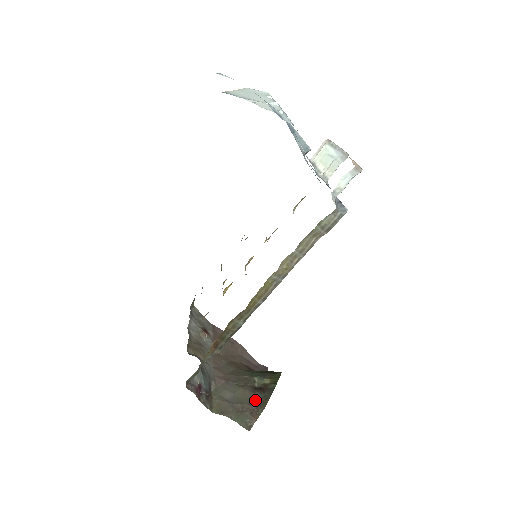
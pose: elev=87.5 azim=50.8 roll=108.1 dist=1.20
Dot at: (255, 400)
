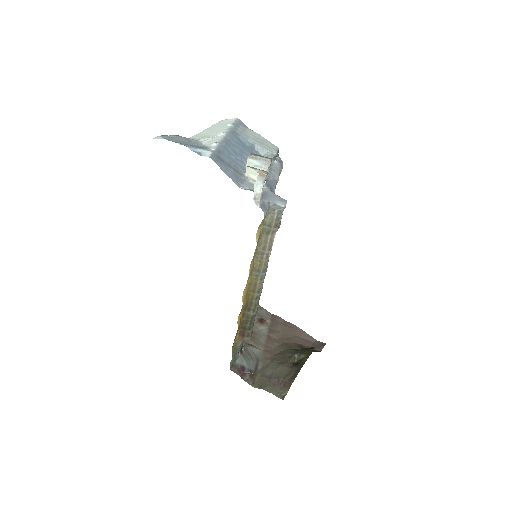
Dot at: (289, 374)
